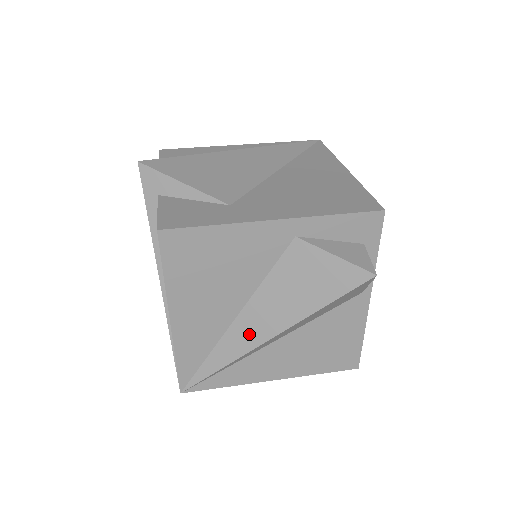
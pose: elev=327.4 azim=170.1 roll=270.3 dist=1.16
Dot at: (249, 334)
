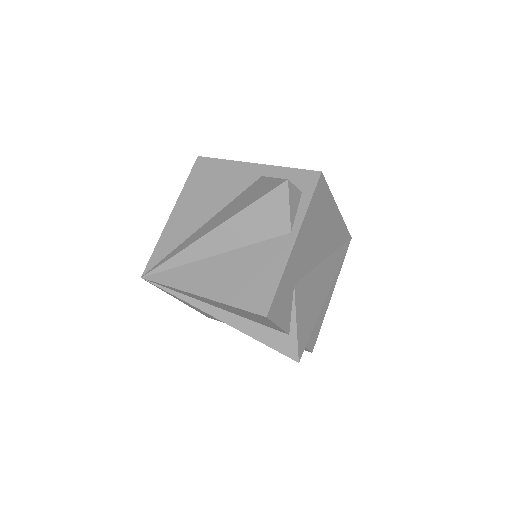
Dot at: (203, 231)
